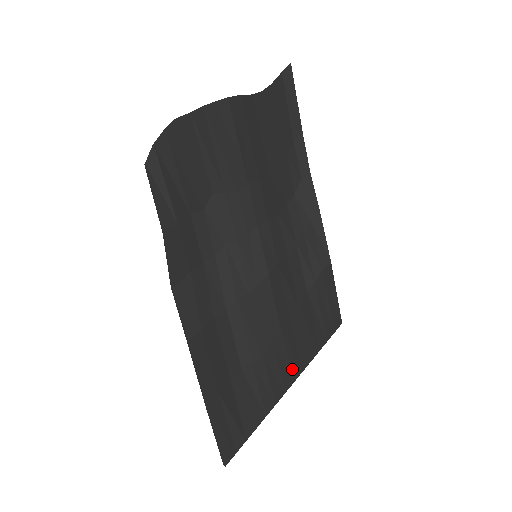
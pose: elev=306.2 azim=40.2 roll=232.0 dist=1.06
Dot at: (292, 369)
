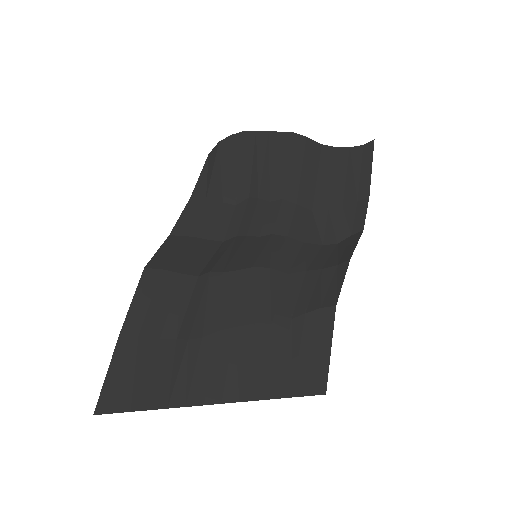
Dot at: (228, 384)
